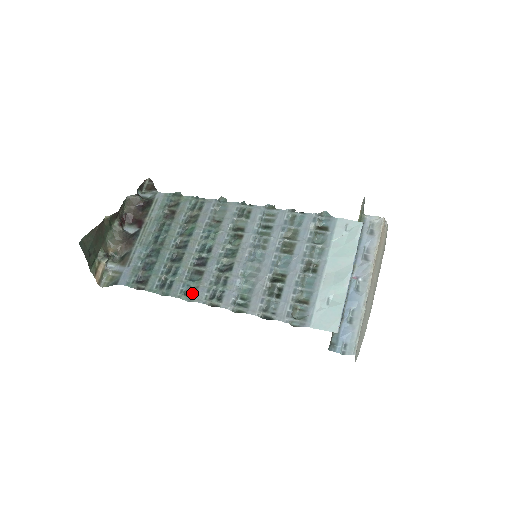
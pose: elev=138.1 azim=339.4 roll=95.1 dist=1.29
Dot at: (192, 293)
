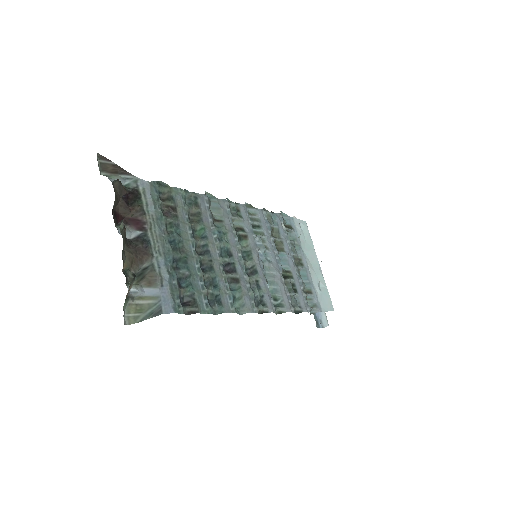
Dot at: (240, 304)
